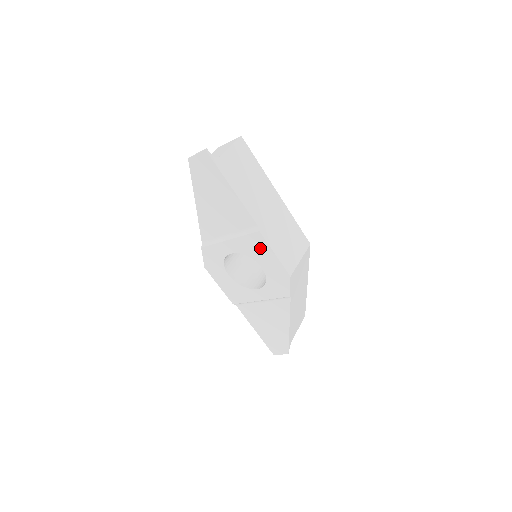
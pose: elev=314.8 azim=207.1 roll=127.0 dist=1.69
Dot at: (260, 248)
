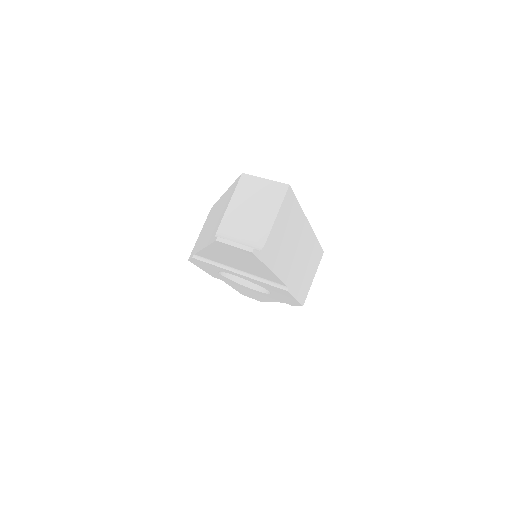
Dot at: (279, 291)
